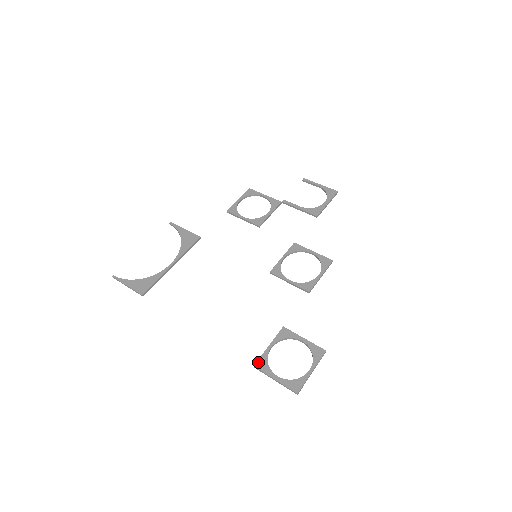
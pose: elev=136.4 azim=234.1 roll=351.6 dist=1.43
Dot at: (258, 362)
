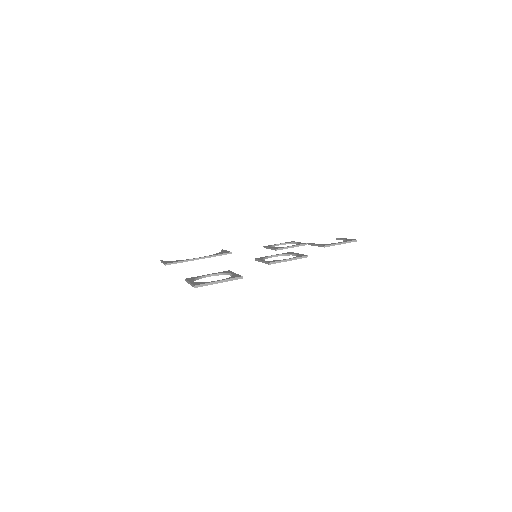
Dot at: (190, 278)
